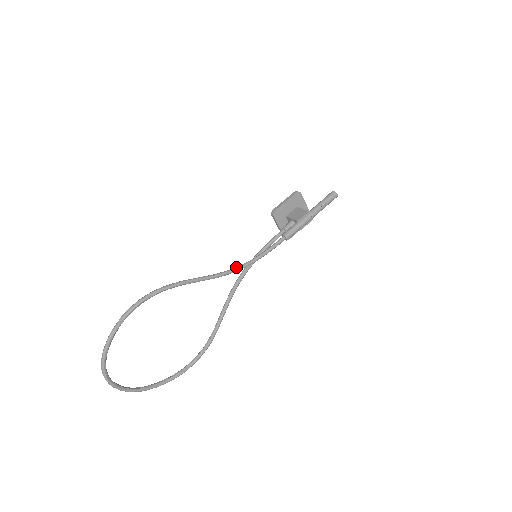
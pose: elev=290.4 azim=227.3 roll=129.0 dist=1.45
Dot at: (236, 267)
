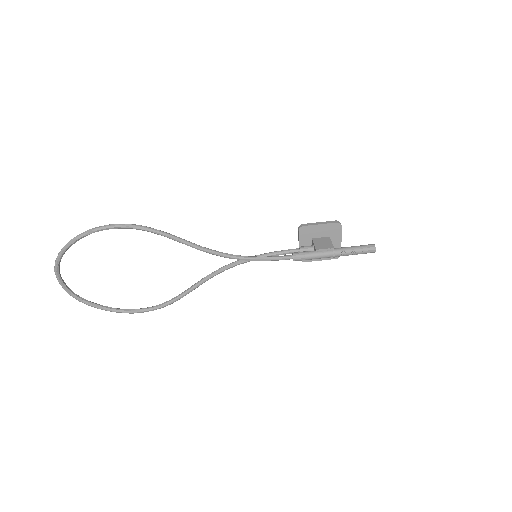
Dot at: (227, 253)
